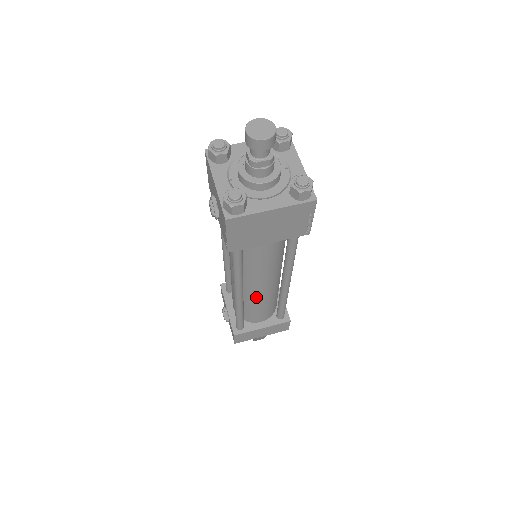
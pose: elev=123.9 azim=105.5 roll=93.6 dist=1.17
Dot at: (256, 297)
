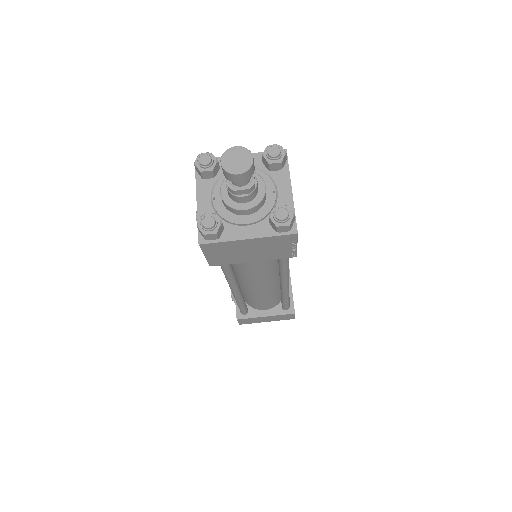
Dot at: (255, 293)
